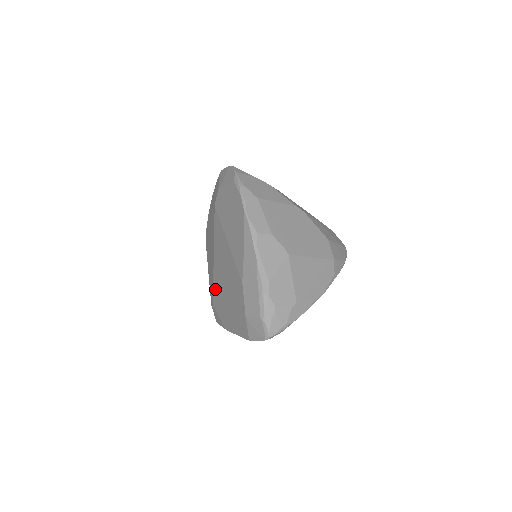
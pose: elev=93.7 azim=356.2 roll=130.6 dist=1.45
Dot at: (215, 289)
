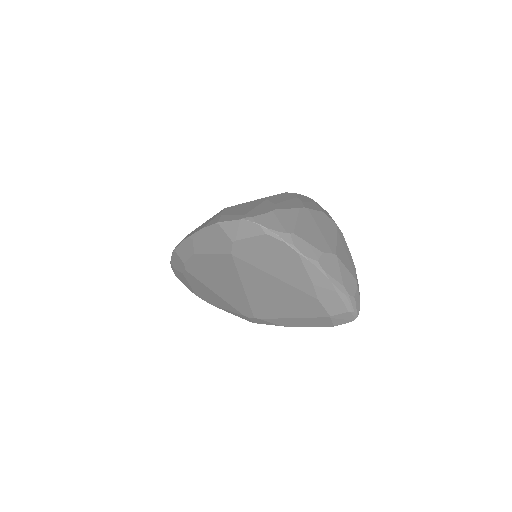
Dot at: (256, 308)
